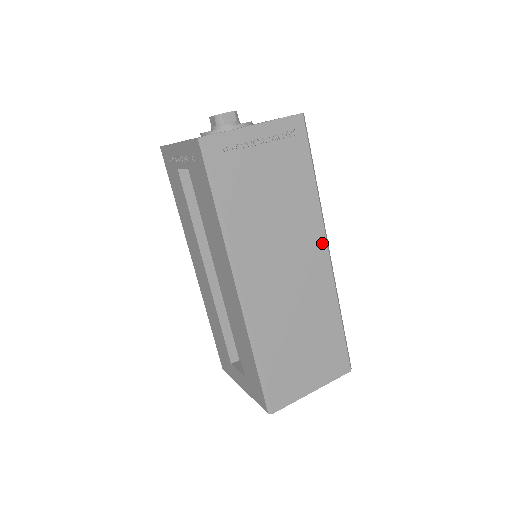
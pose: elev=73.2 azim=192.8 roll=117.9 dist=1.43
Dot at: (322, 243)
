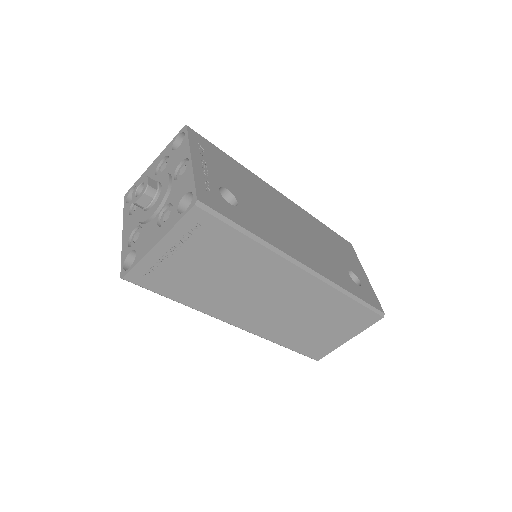
Dot at: (294, 270)
